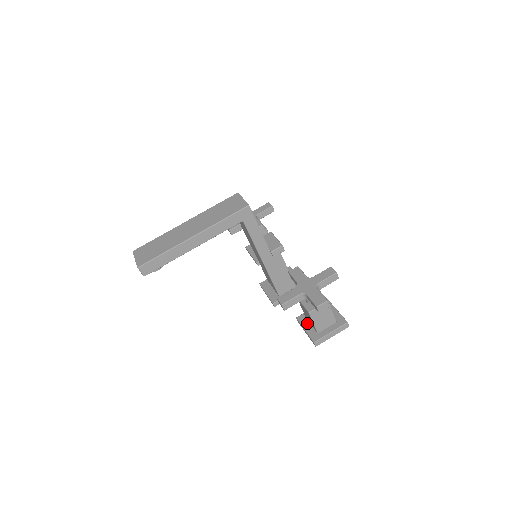
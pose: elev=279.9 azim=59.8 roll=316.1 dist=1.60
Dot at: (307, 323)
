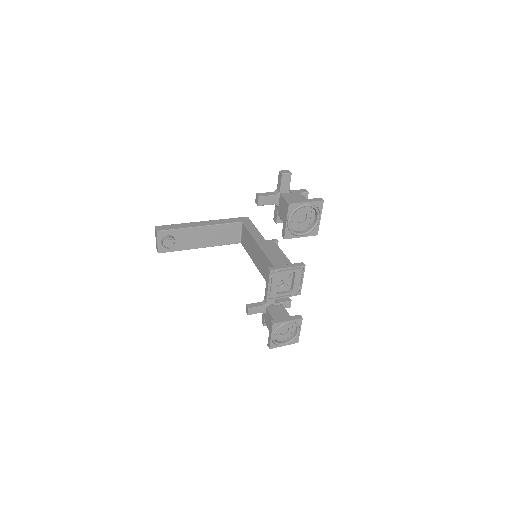
Dot at: occluded
